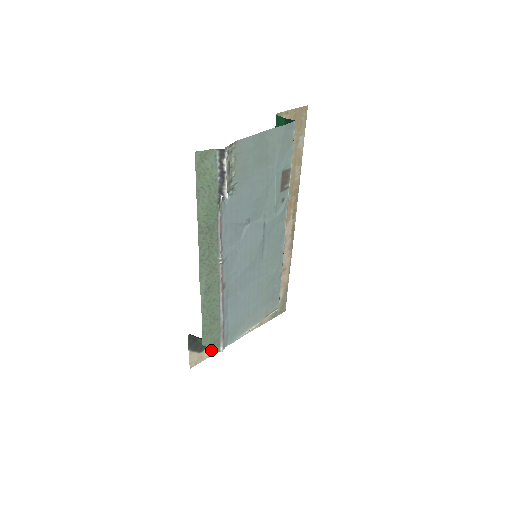
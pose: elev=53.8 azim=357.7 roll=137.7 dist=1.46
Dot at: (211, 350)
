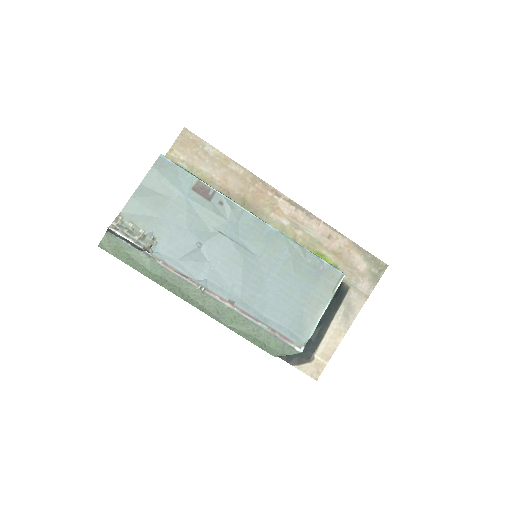
Dot at: (324, 353)
